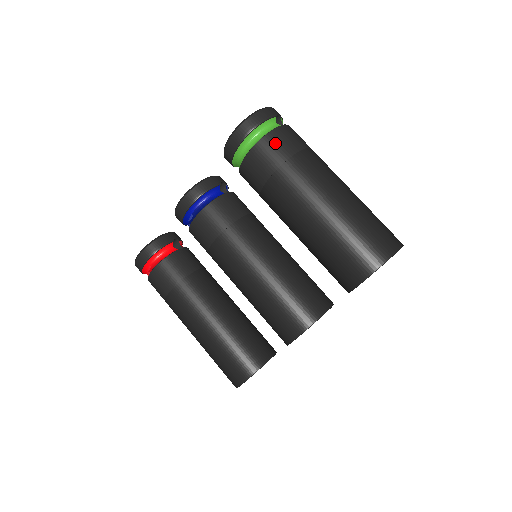
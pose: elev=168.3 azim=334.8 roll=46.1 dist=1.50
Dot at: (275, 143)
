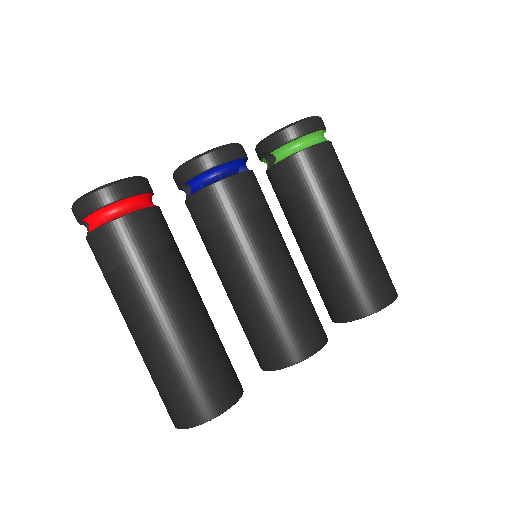
Dot at: (335, 153)
